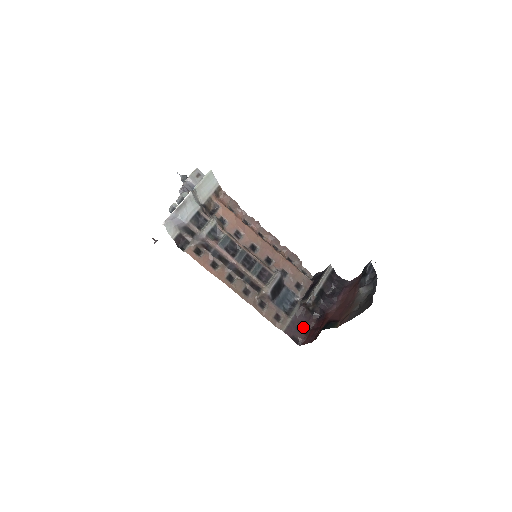
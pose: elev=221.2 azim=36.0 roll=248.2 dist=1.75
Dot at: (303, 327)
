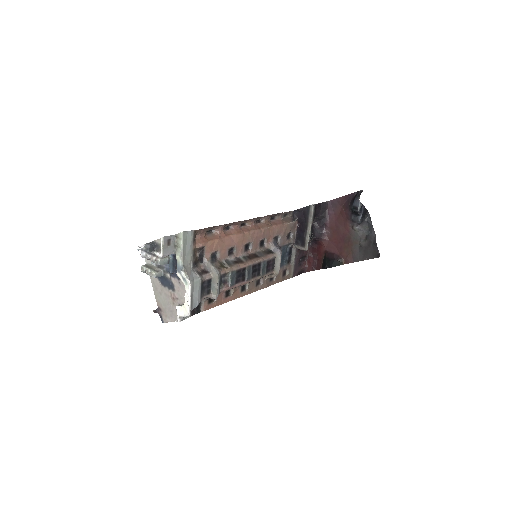
Dot at: (301, 258)
